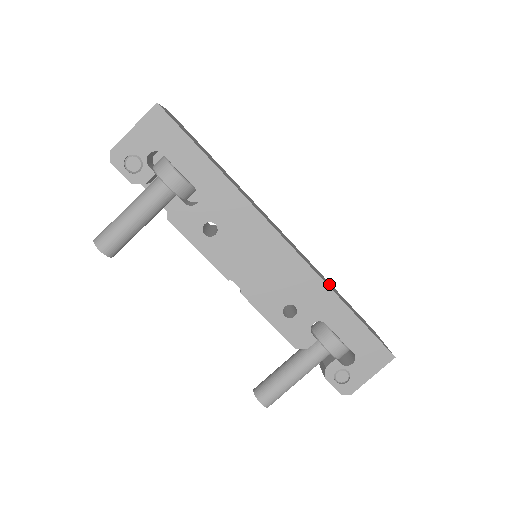
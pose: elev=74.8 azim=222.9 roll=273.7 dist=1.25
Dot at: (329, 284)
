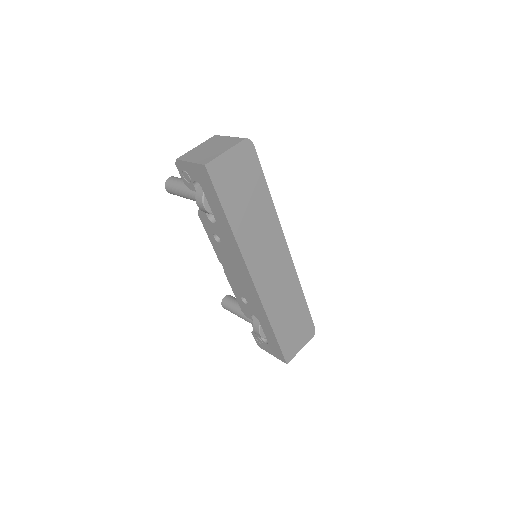
Dot at: (288, 304)
